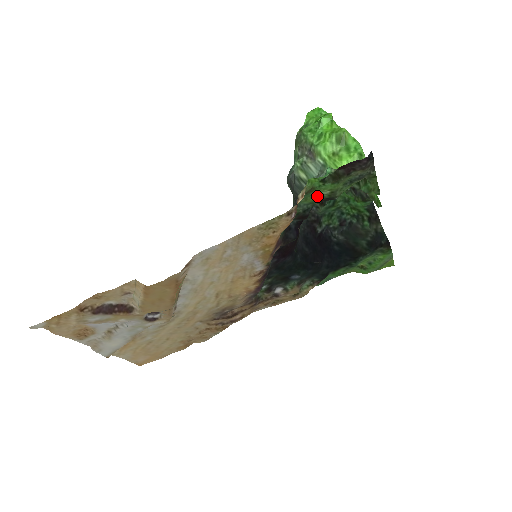
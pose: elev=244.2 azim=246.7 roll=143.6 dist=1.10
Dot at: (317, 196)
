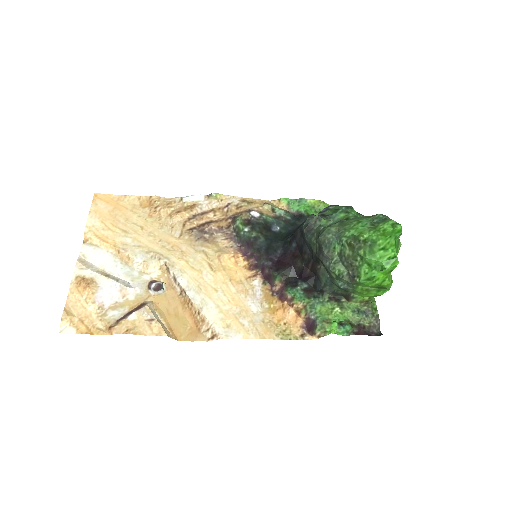
Dot at: (330, 310)
